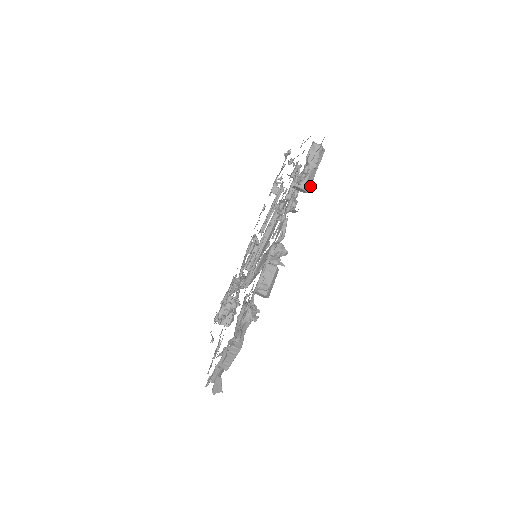
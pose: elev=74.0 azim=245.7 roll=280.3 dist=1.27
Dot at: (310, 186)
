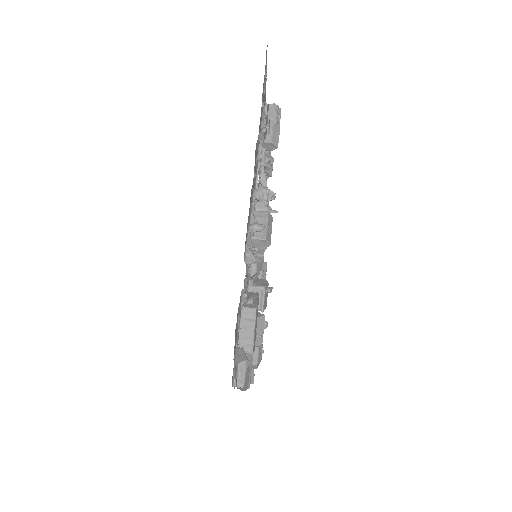
Dot at: (278, 141)
